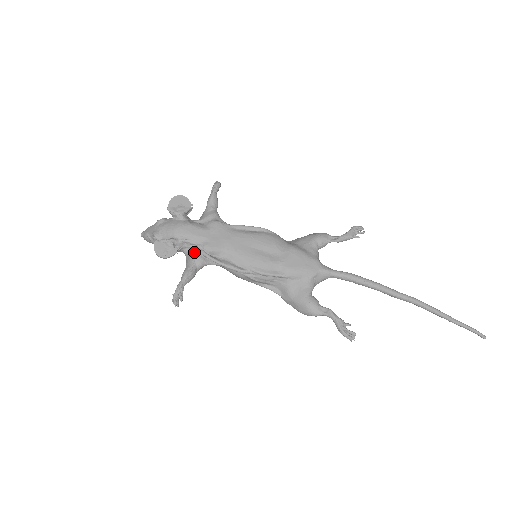
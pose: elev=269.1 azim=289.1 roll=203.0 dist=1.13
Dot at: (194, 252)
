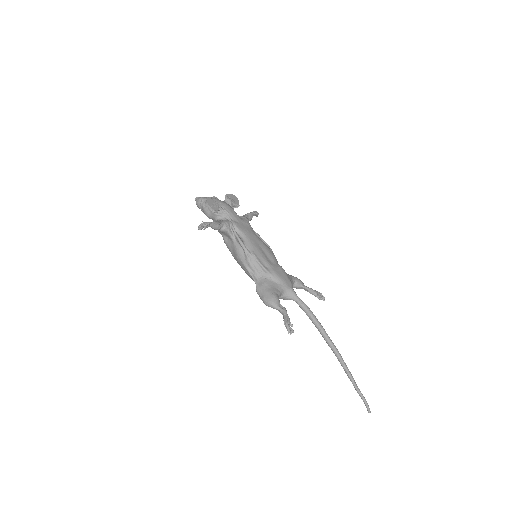
Dot at: (226, 220)
